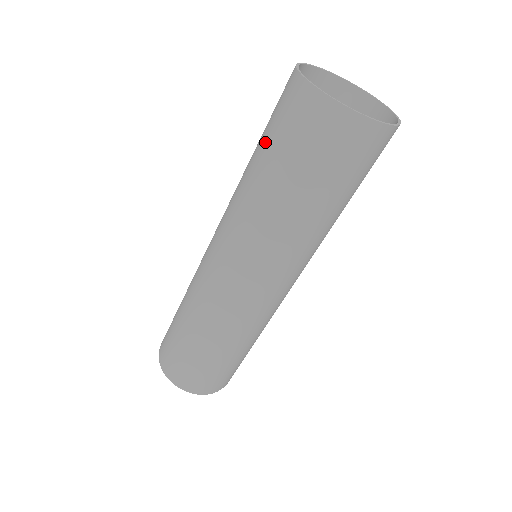
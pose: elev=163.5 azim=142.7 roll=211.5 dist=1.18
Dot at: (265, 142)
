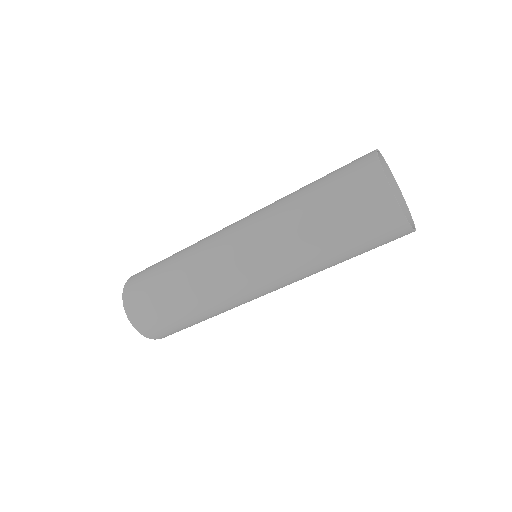
Dot at: (328, 197)
